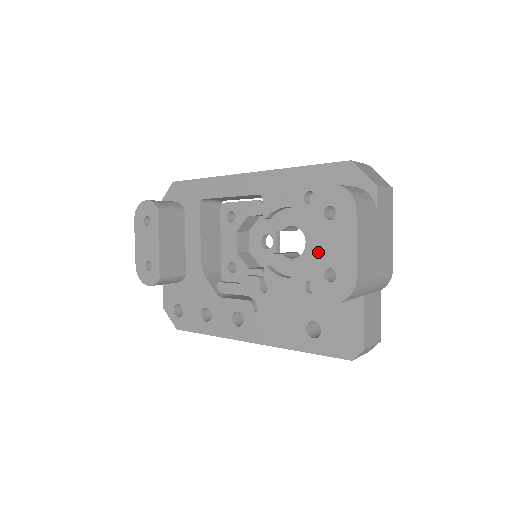
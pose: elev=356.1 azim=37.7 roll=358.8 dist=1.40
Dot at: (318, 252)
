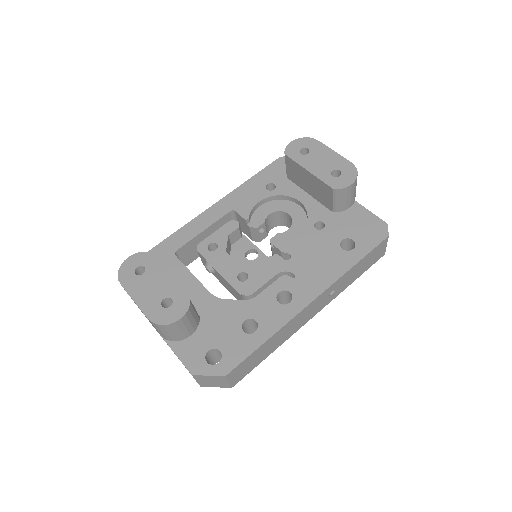
Dot at: (317, 170)
